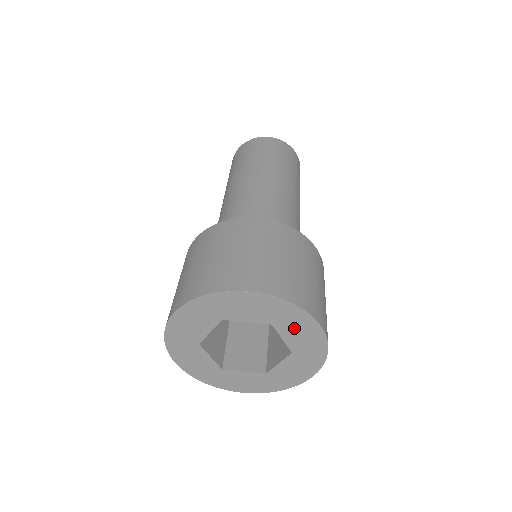
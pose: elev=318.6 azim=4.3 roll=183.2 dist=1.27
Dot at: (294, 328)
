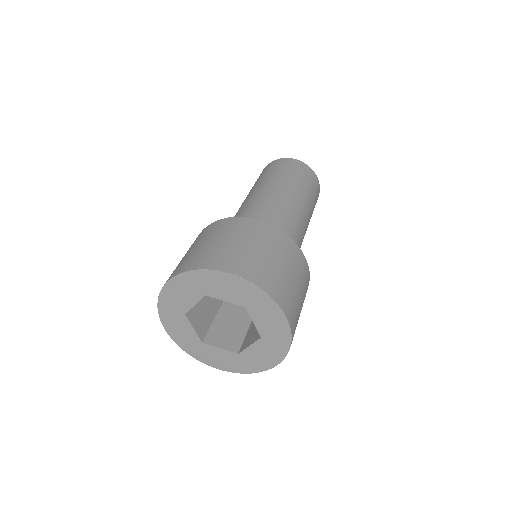
Dot at: (263, 314)
